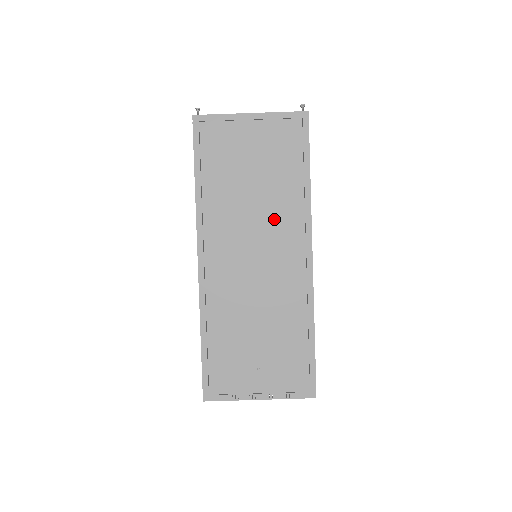
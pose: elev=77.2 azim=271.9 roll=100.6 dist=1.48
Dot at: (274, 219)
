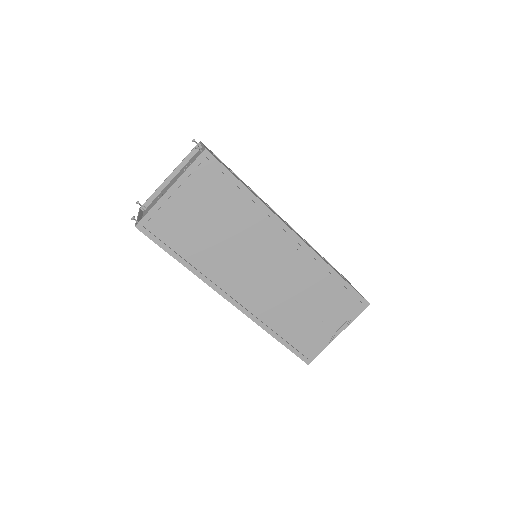
Dot at: (251, 236)
